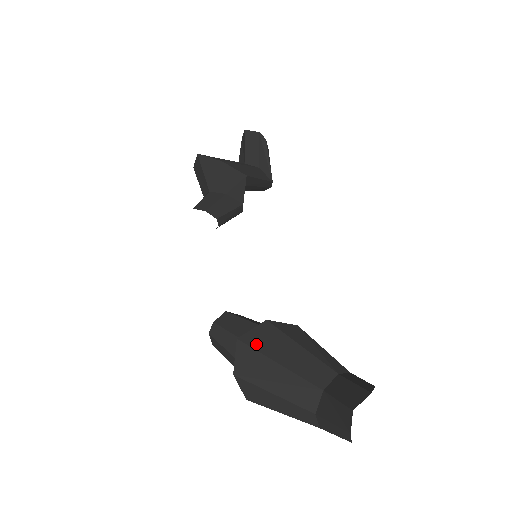
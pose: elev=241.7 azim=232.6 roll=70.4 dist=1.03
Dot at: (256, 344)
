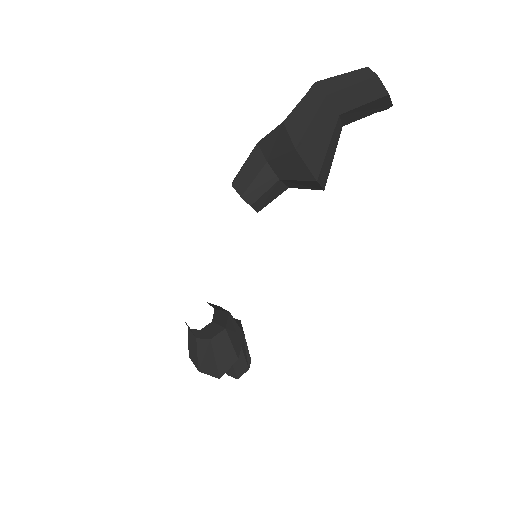
Dot at: occluded
